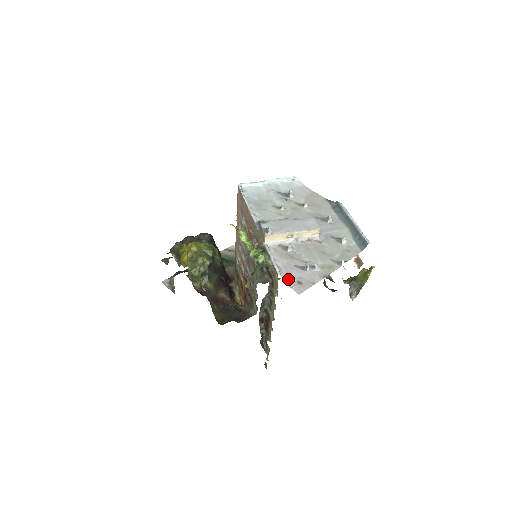
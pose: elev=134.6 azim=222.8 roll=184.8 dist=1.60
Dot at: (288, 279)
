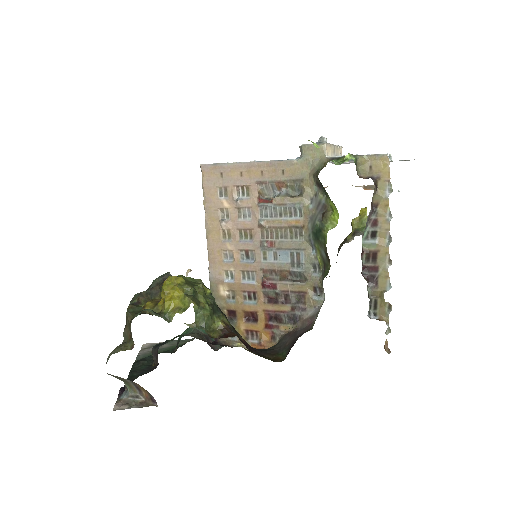
Dot at: occluded
